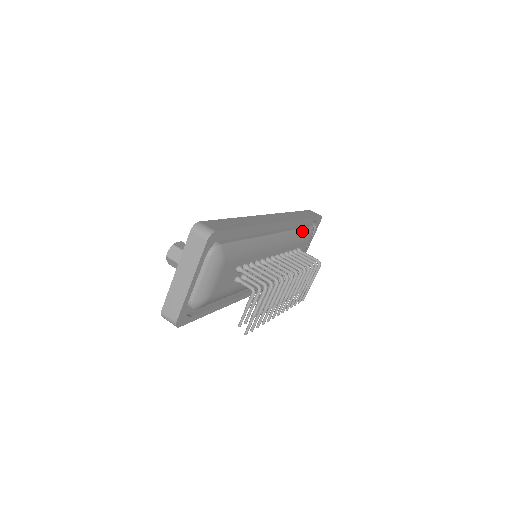
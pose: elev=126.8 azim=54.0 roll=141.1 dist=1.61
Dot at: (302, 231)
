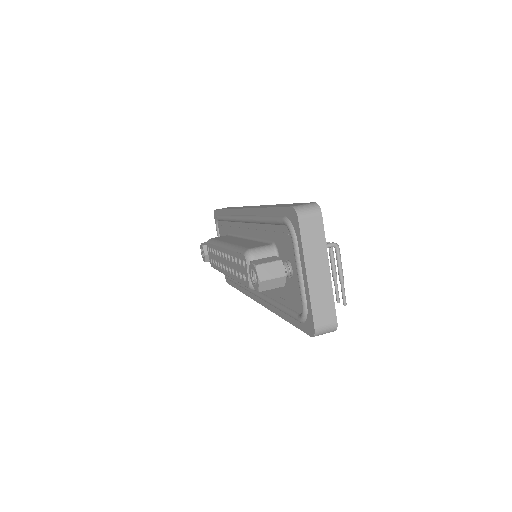
Dot at: occluded
